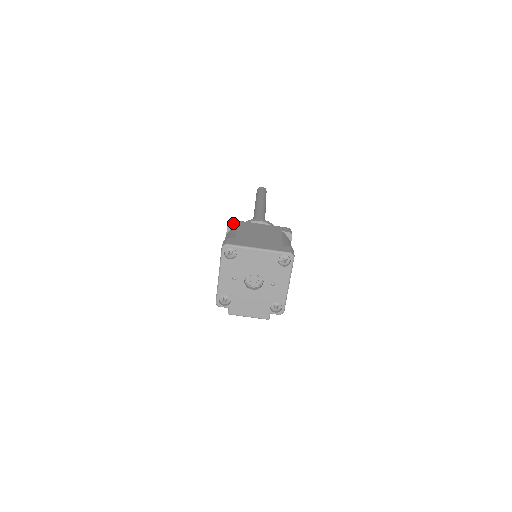
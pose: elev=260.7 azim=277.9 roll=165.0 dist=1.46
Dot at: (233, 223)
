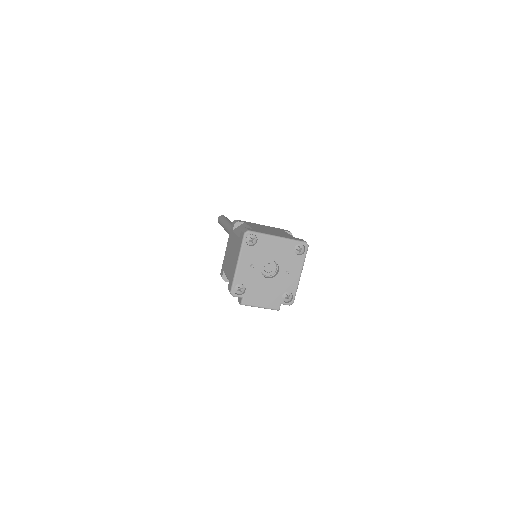
Dot at: (239, 221)
